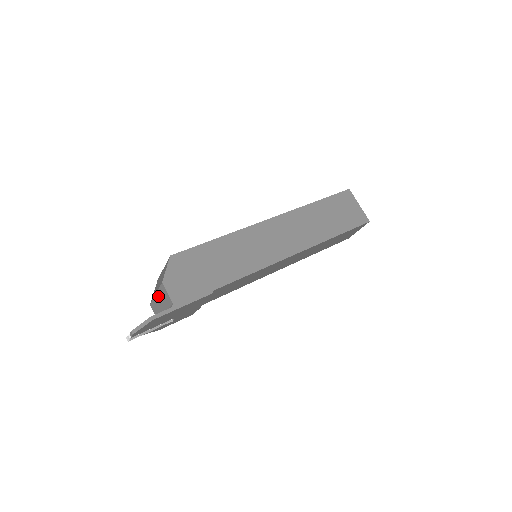
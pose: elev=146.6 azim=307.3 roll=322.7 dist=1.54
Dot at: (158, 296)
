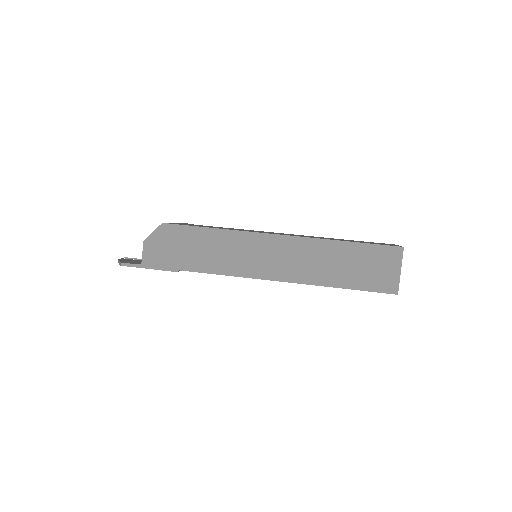
Dot at: occluded
